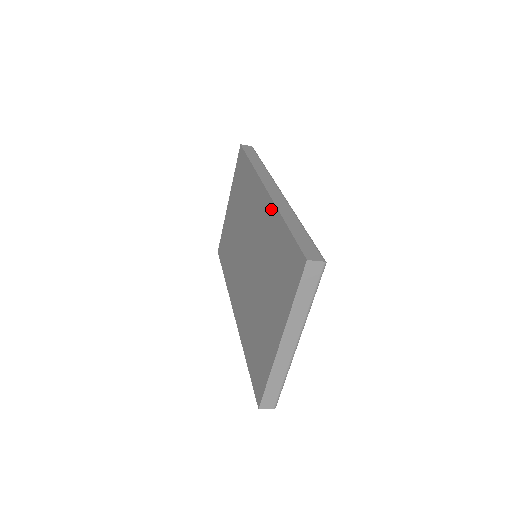
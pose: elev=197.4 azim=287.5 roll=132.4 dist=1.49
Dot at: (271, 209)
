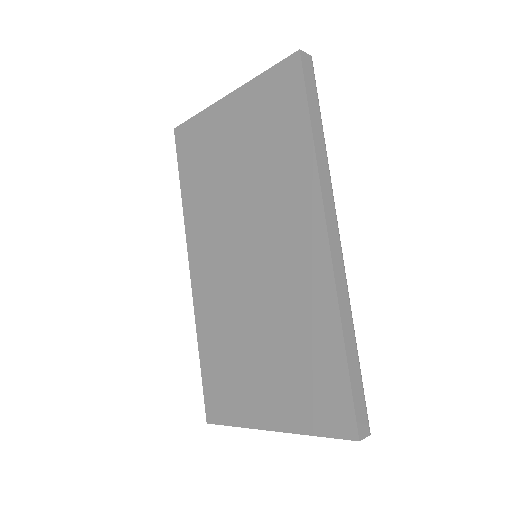
Dot at: (326, 287)
